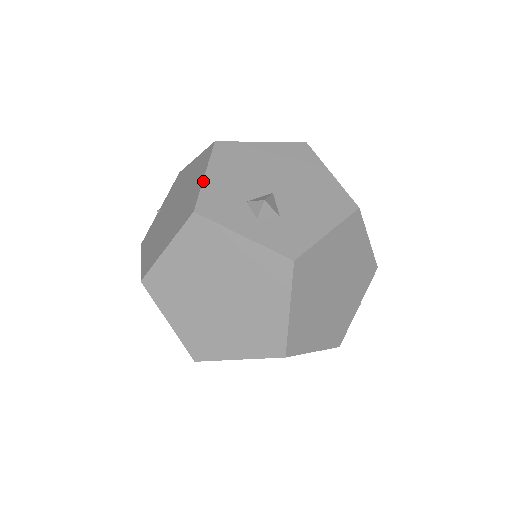
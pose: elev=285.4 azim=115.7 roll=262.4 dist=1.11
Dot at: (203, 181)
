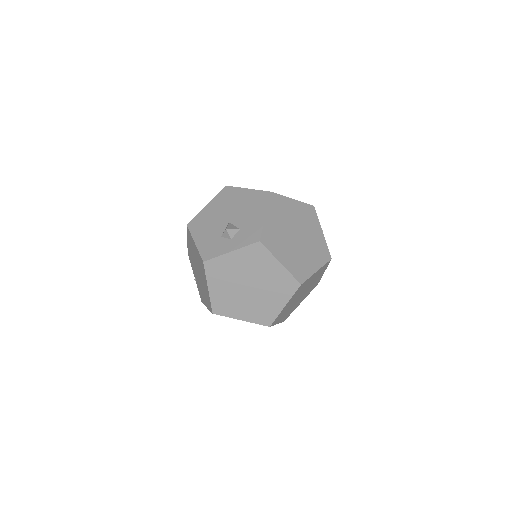
Dot at: (196, 246)
